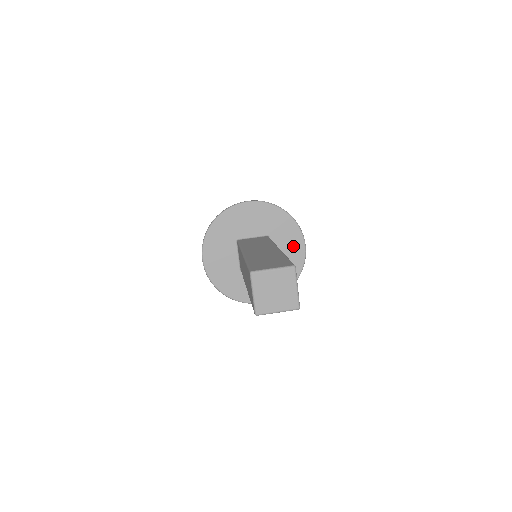
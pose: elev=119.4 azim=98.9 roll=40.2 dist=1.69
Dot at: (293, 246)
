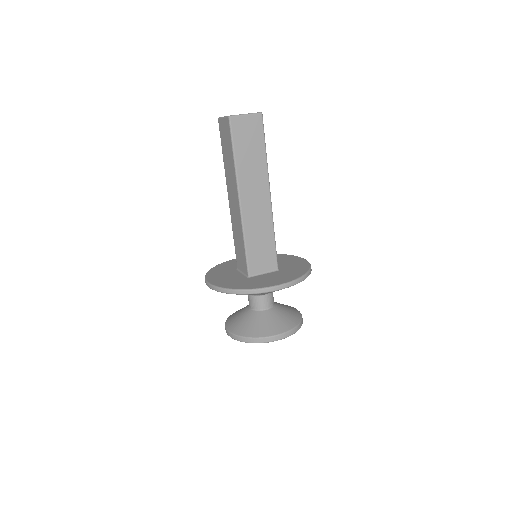
Dot at: (292, 261)
